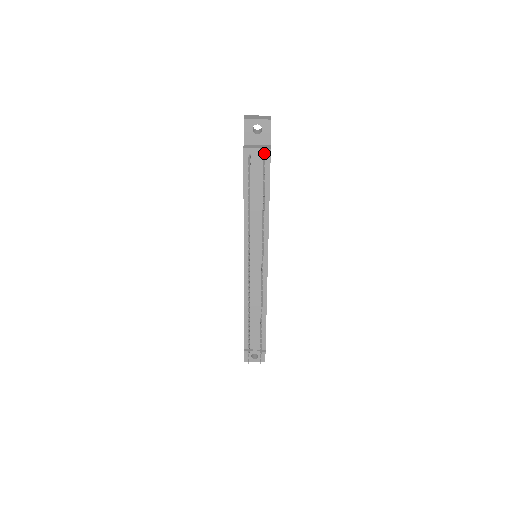
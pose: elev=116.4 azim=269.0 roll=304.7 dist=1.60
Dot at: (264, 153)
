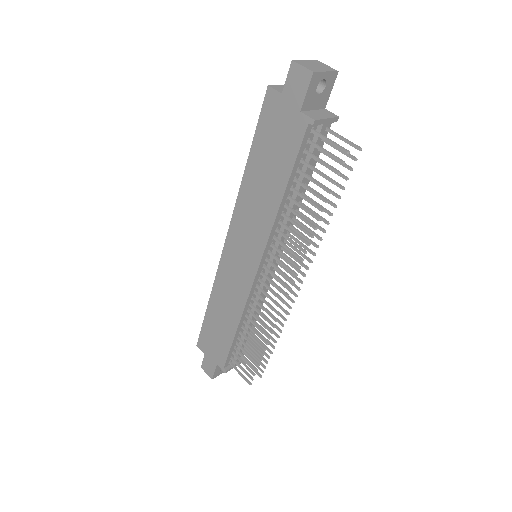
Dot at: occluded
